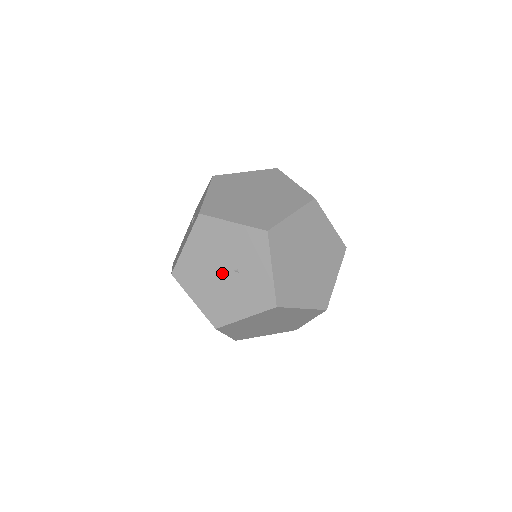
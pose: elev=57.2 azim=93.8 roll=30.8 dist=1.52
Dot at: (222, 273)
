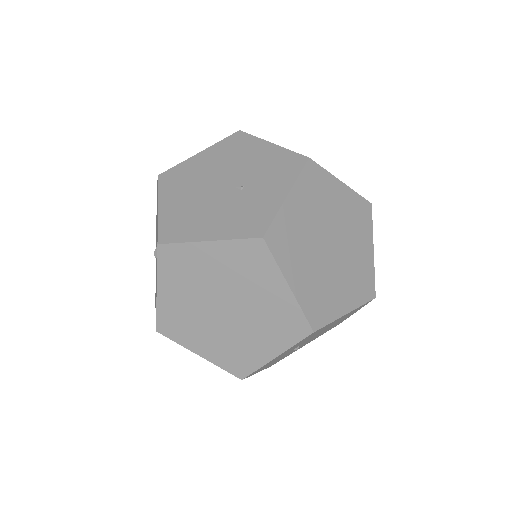
Dot at: (220, 186)
